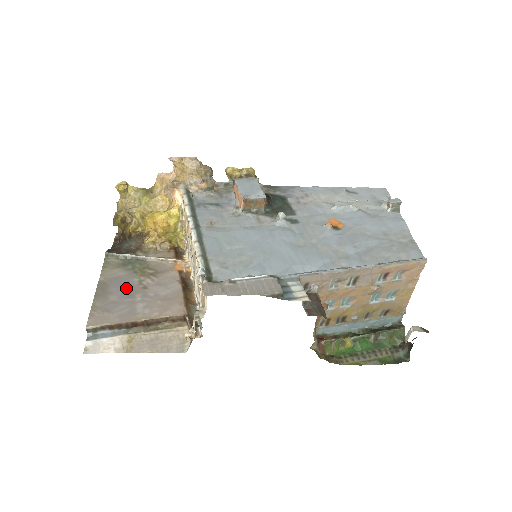
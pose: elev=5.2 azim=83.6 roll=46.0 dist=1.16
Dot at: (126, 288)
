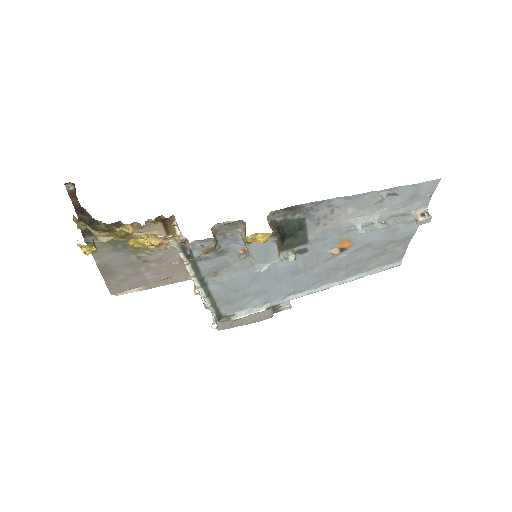
Dot at: (128, 265)
